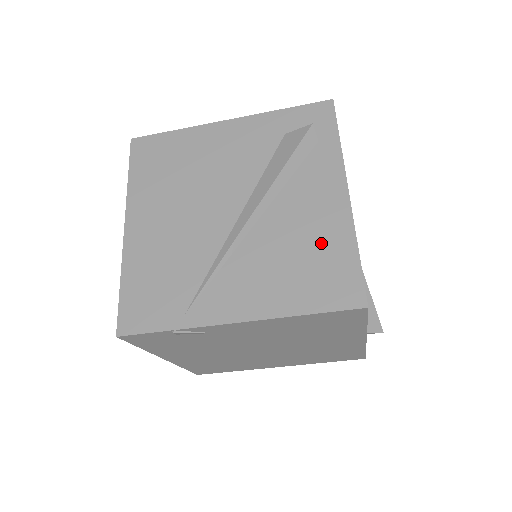
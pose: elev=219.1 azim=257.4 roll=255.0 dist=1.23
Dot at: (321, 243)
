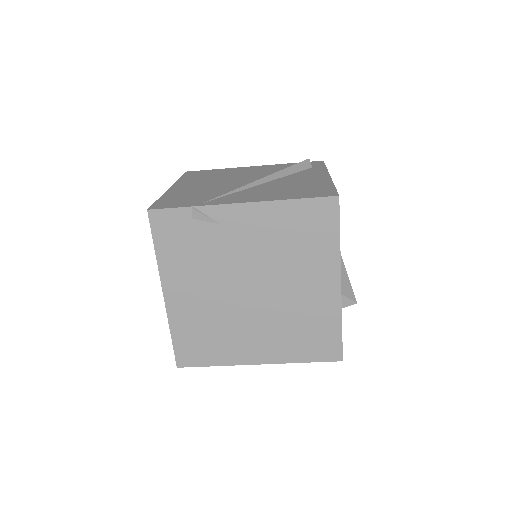
Dot at: (309, 185)
